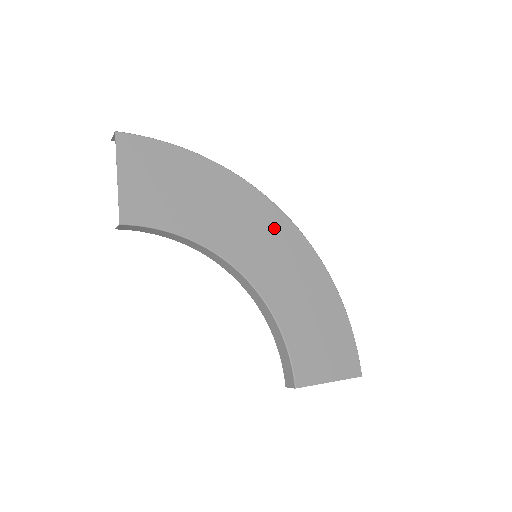
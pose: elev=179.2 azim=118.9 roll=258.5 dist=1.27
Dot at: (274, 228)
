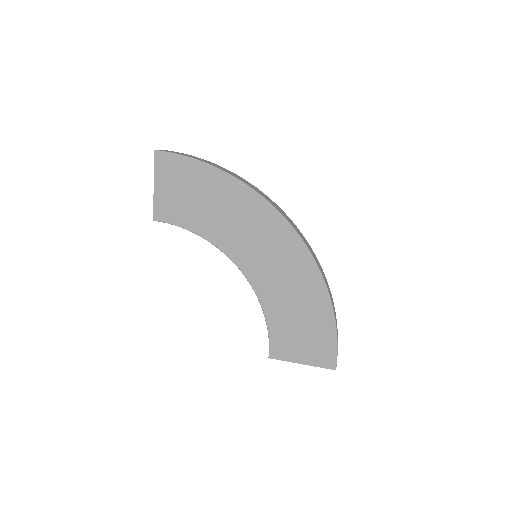
Dot at: (276, 236)
